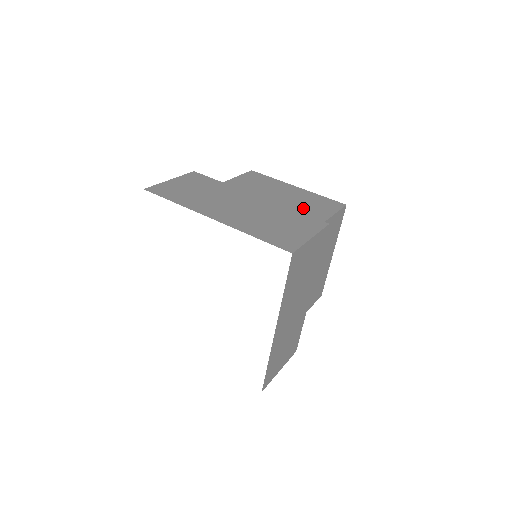
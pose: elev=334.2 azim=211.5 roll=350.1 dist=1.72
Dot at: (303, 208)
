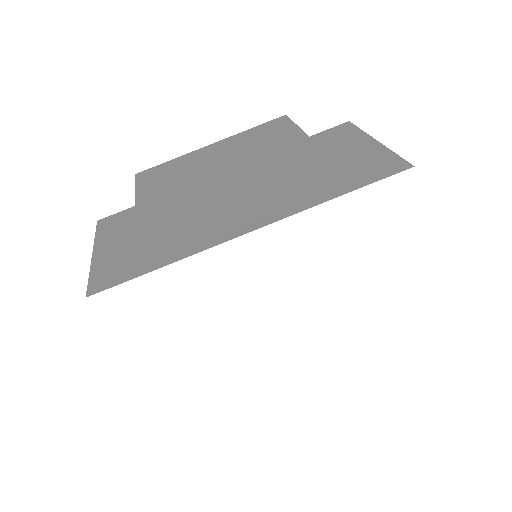
Dot at: (265, 149)
